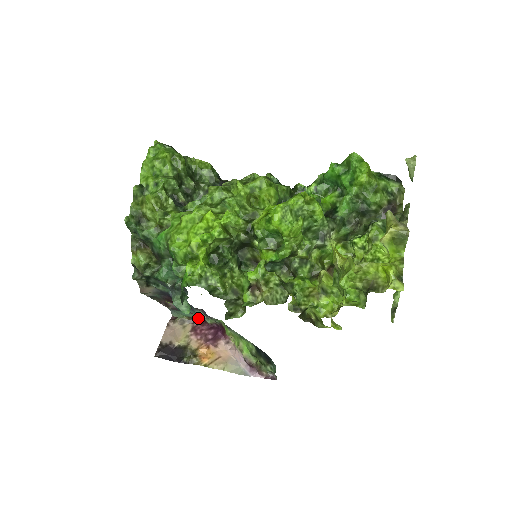
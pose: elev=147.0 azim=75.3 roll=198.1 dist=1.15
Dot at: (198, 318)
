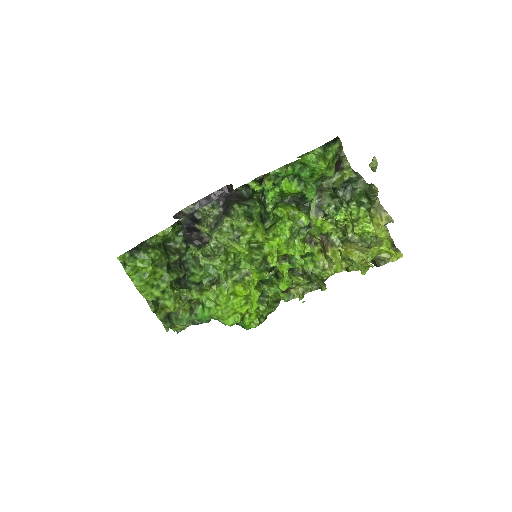
Dot at: occluded
